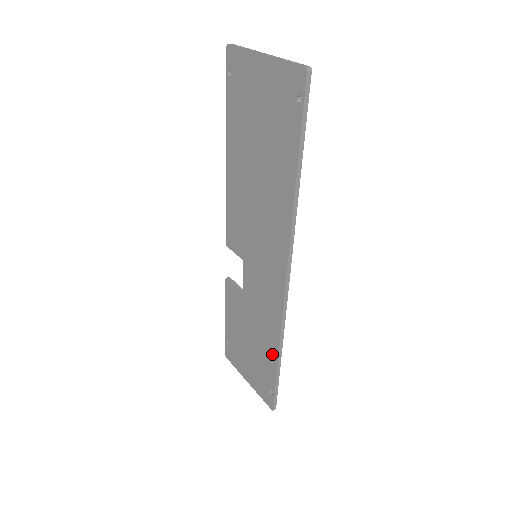
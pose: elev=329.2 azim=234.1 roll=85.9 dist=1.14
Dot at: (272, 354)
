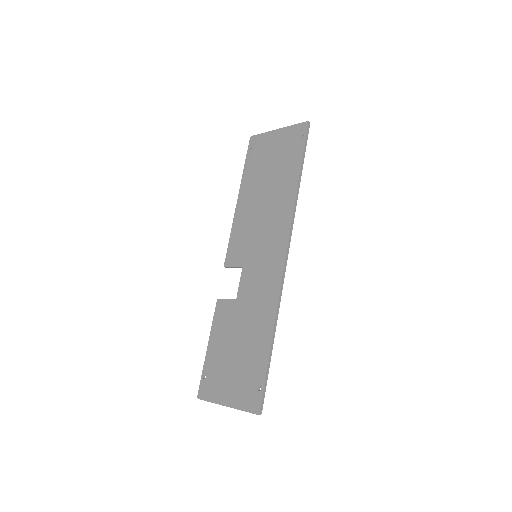
Dot at: (265, 337)
